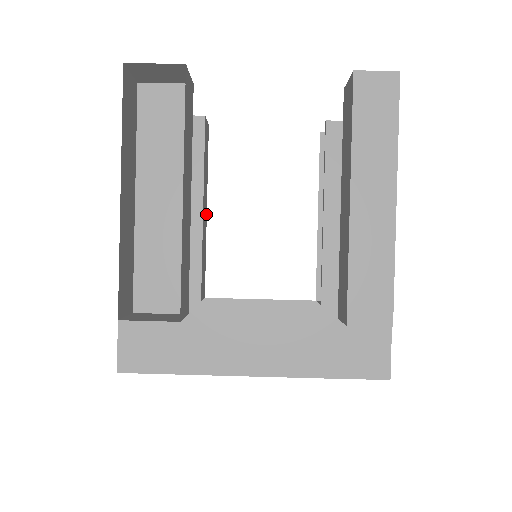
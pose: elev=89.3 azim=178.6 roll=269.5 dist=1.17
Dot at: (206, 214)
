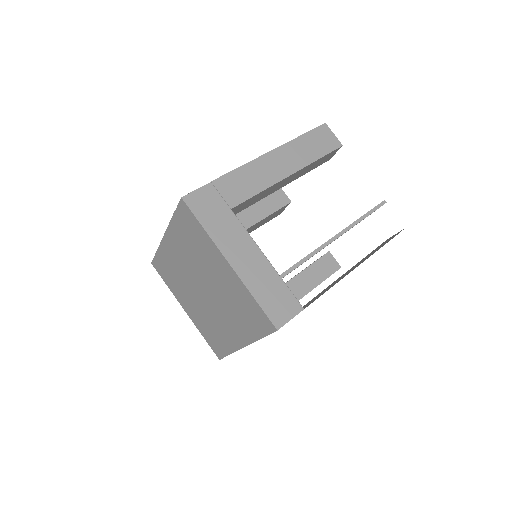
Dot at: occluded
